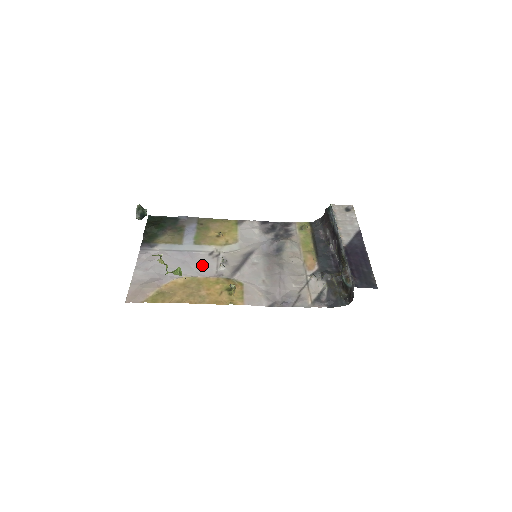
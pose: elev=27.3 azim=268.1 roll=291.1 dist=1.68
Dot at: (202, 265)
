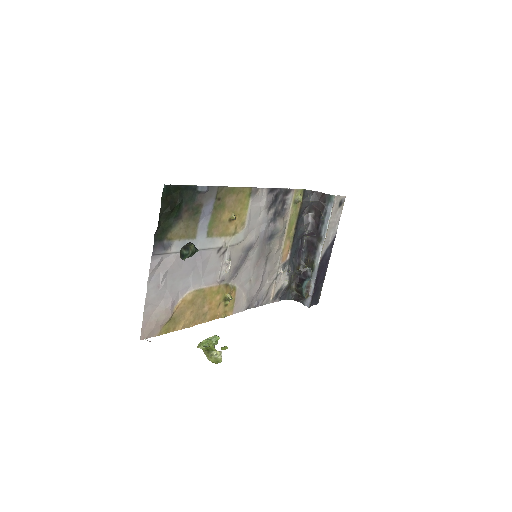
Dot at: (209, 269)
